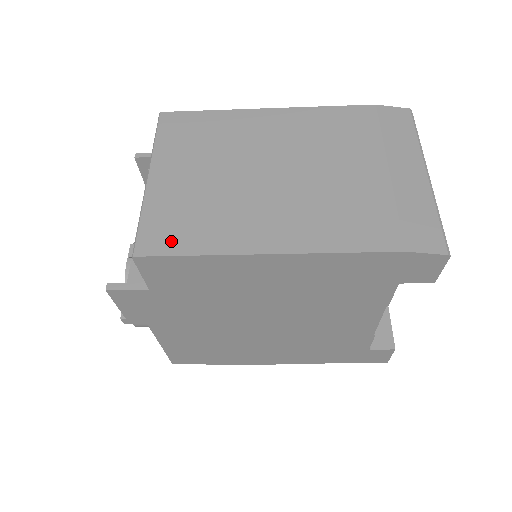
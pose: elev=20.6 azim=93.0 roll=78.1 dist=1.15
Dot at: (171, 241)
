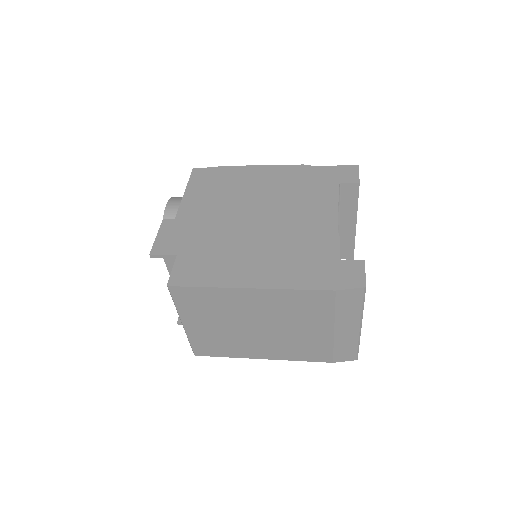
Dot at: (211, 352)
